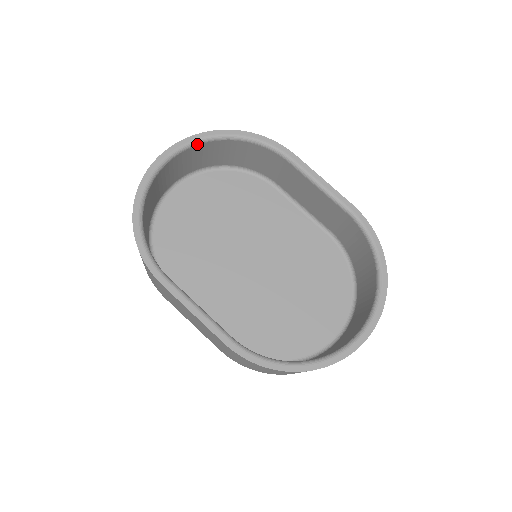
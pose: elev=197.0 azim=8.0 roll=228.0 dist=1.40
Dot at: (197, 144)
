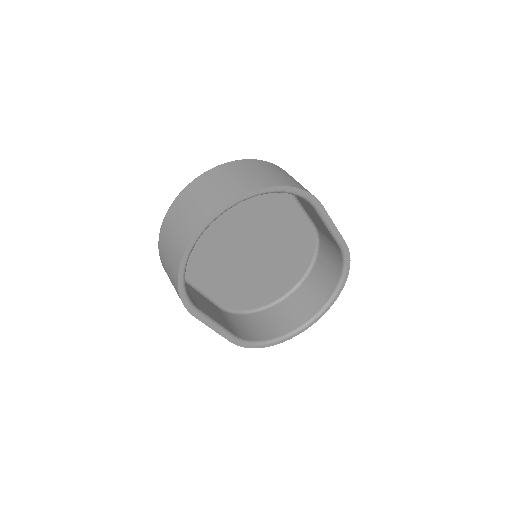
Dot at: (244, 200)
